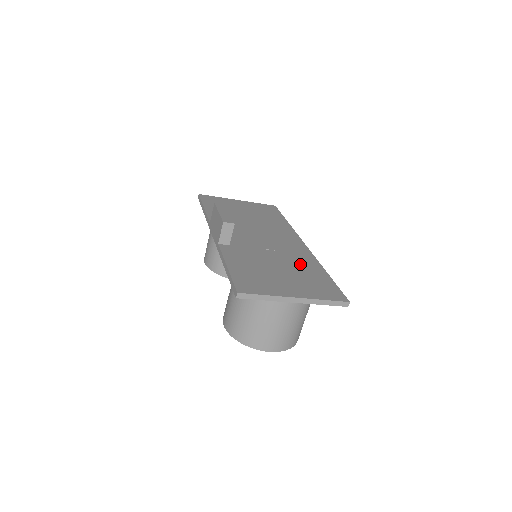
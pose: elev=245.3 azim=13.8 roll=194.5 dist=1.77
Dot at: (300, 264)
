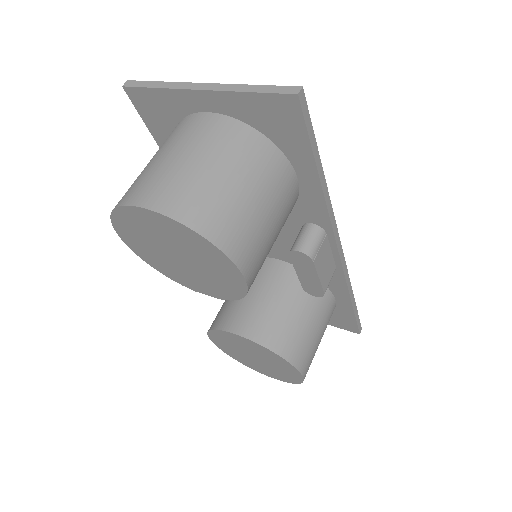
Dot at: occluded
